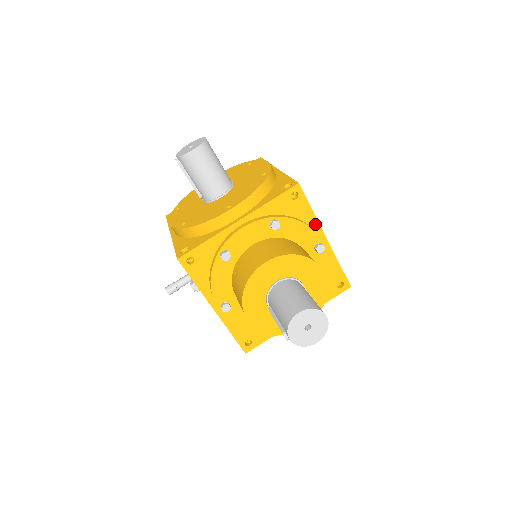
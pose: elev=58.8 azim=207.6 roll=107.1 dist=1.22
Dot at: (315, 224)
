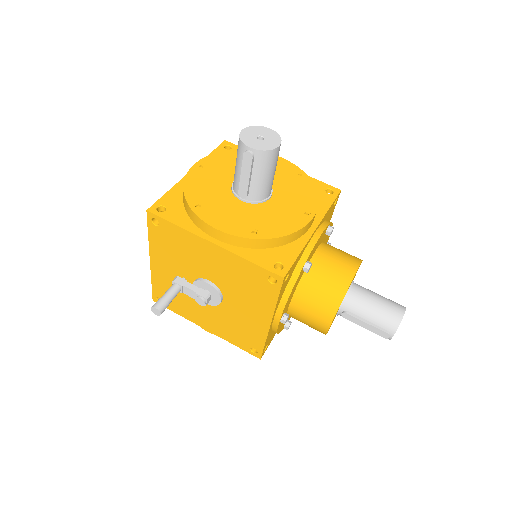
Dot at: occluded
